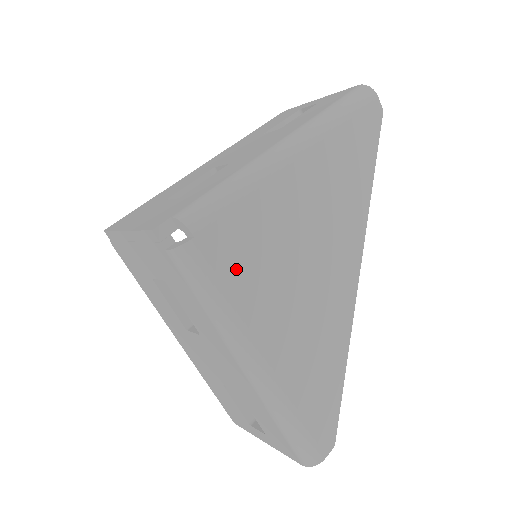
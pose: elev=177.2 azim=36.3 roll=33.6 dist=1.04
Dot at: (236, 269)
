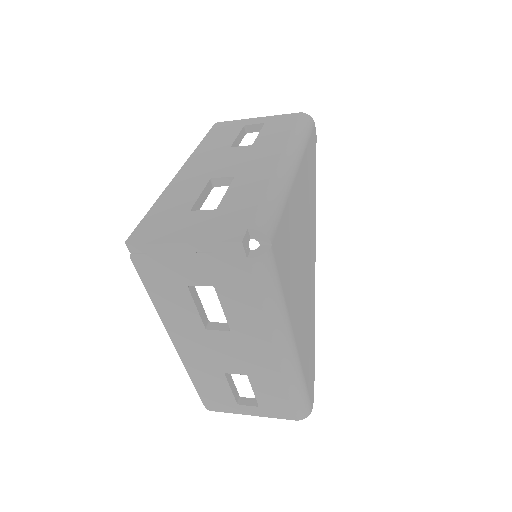
Dot at: (284, 268)
